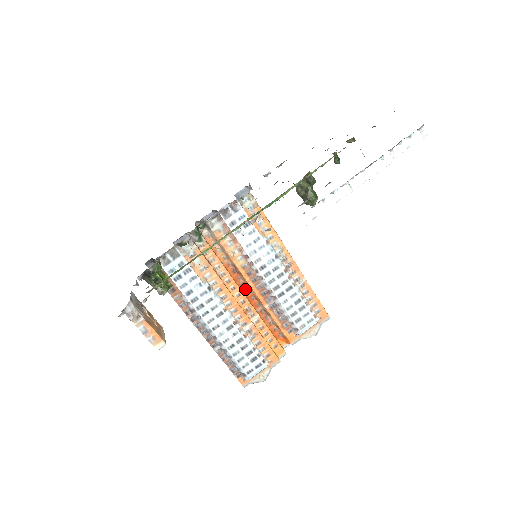
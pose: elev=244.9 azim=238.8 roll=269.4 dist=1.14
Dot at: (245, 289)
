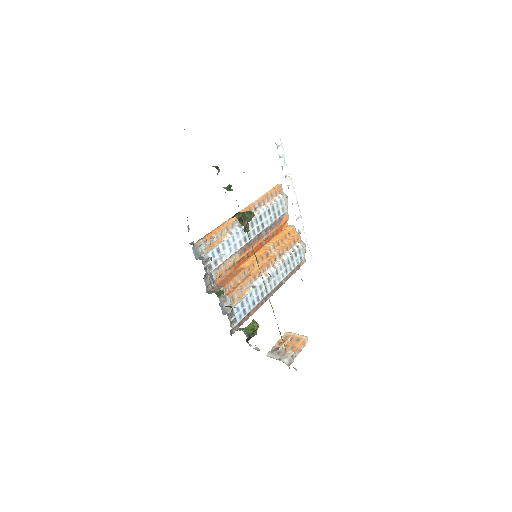
Dot at: (251, 253)
